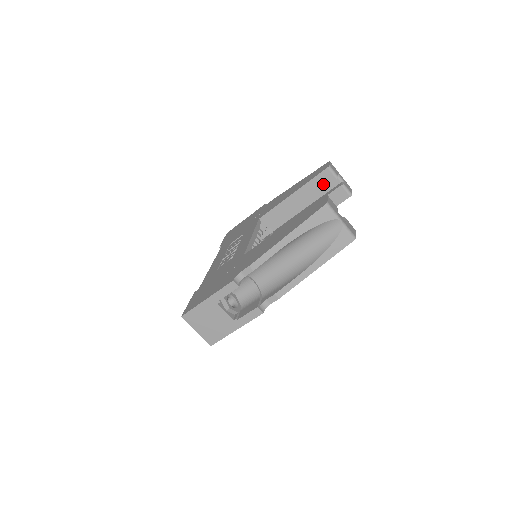
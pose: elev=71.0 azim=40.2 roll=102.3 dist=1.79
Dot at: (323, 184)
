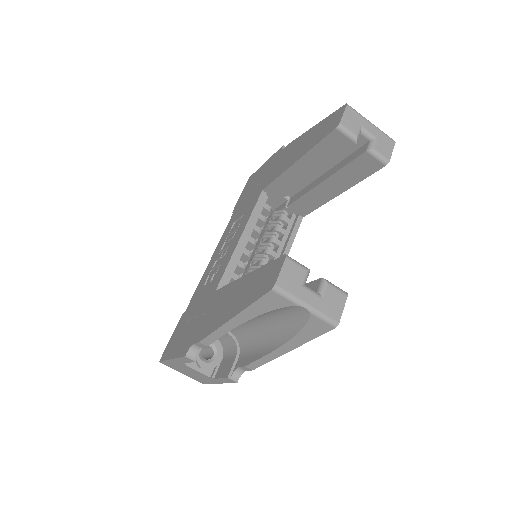
Dot at: (336, 150)
